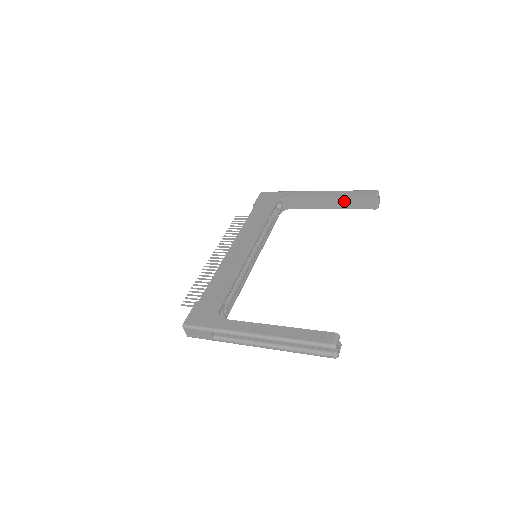
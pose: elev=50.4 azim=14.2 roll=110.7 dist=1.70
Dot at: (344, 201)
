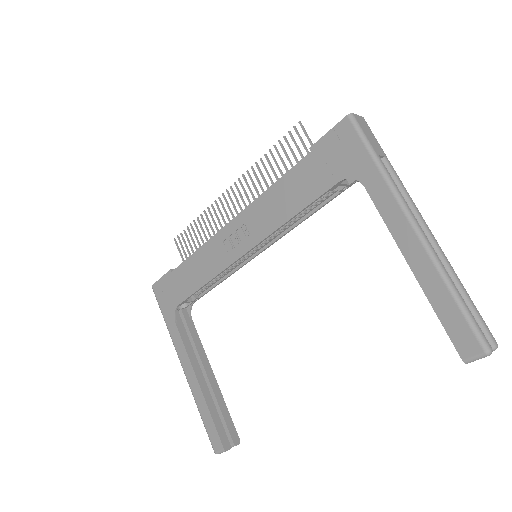
Dot at: occluded
